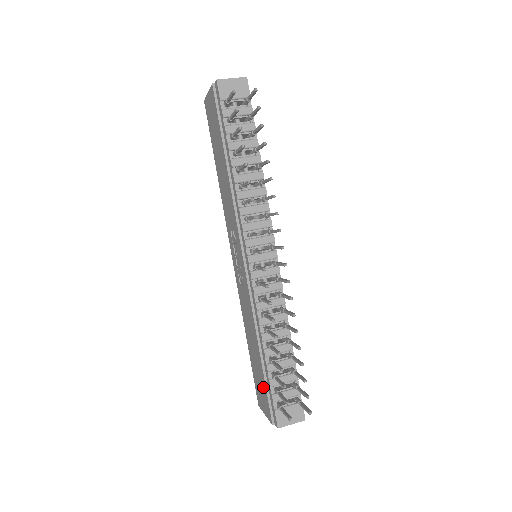
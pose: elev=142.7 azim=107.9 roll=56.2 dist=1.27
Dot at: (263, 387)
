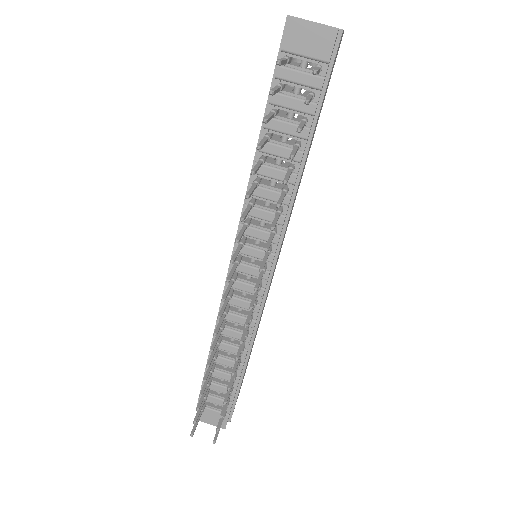
Dot at: occluded
